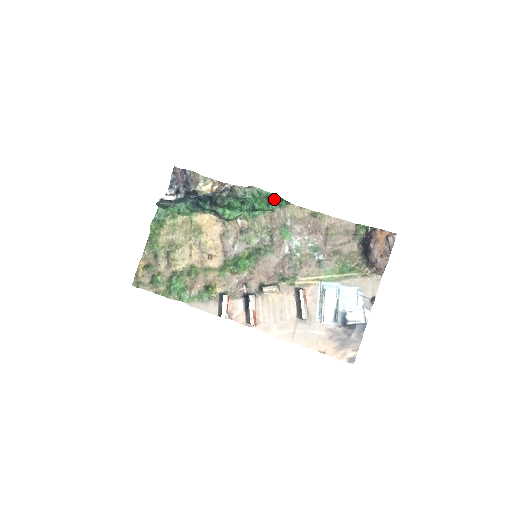
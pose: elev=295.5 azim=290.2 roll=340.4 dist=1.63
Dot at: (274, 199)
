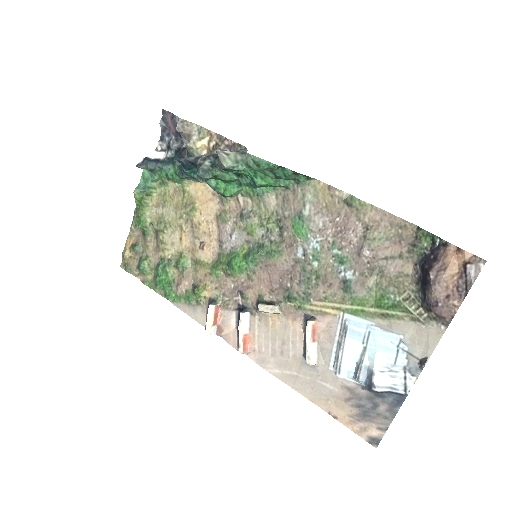
Dot at: (283, 172)
